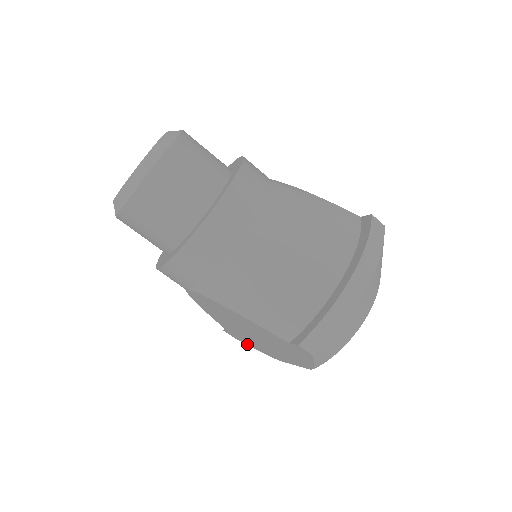
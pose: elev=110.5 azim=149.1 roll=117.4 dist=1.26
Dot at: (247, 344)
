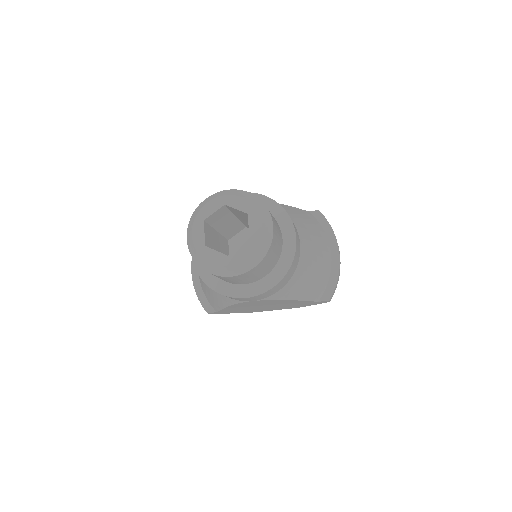
Dot at: (224, 313)
